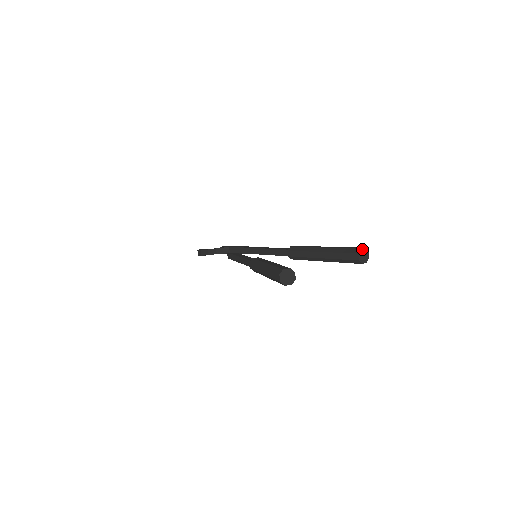
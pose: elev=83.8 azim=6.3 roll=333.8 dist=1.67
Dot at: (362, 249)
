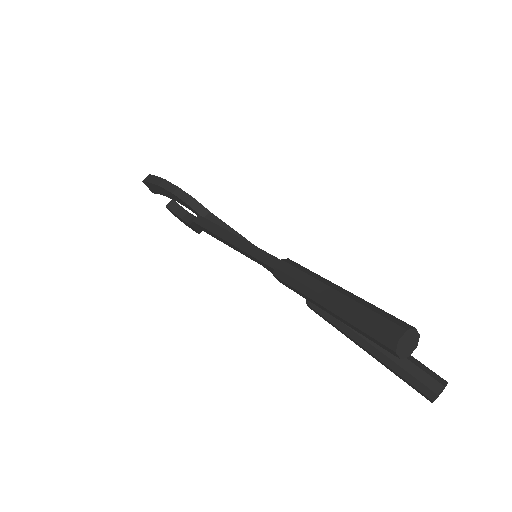
Dot at: (447, 383)
